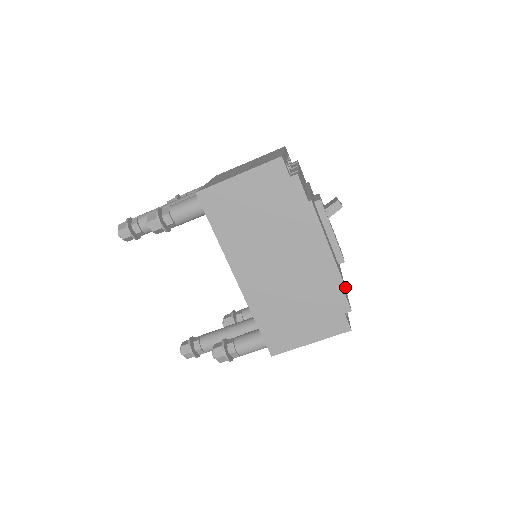
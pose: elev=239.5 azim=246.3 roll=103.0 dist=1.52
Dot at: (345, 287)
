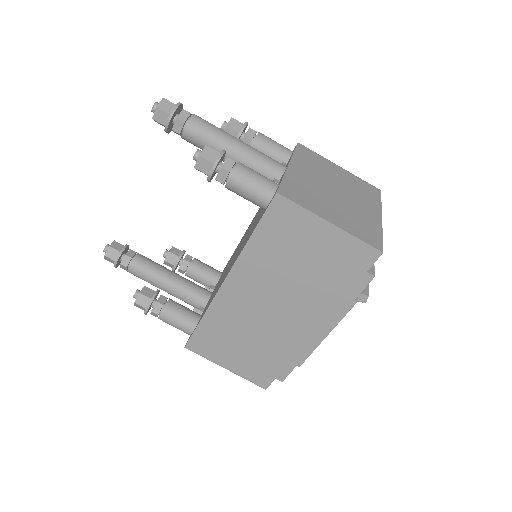
Dot at: occluded
